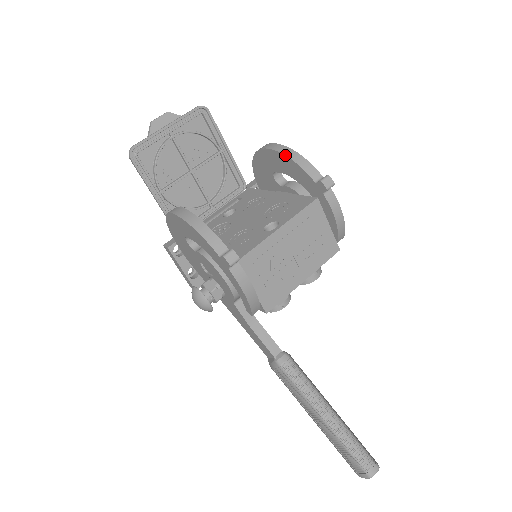
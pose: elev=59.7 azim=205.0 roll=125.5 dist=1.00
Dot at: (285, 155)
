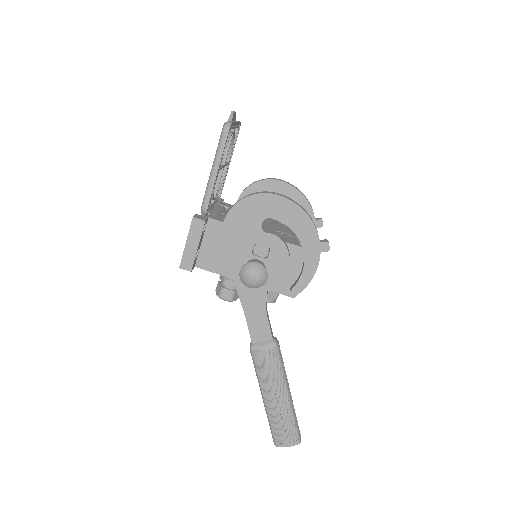
Dot at: (302, 193)
